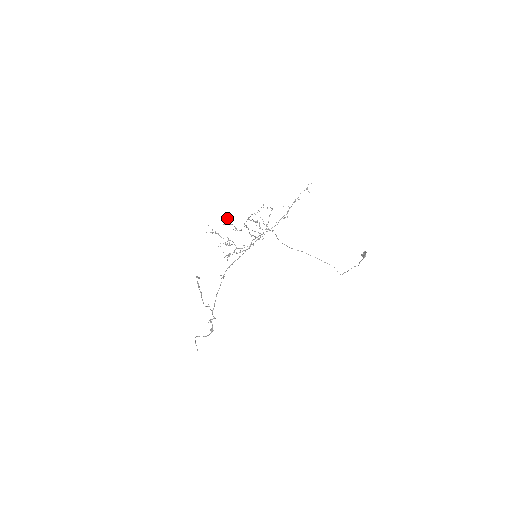
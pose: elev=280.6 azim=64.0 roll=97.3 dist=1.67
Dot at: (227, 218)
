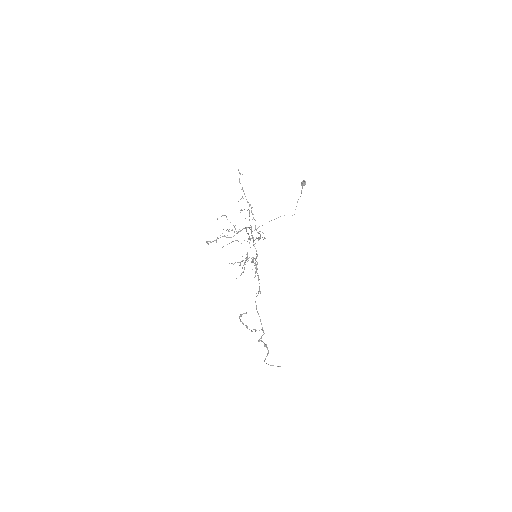
Dot at: occluded
